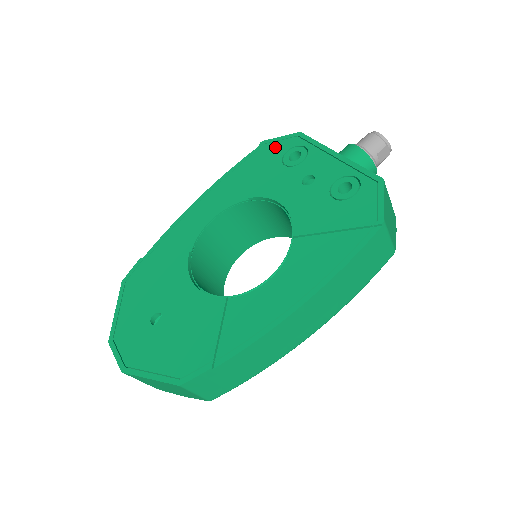
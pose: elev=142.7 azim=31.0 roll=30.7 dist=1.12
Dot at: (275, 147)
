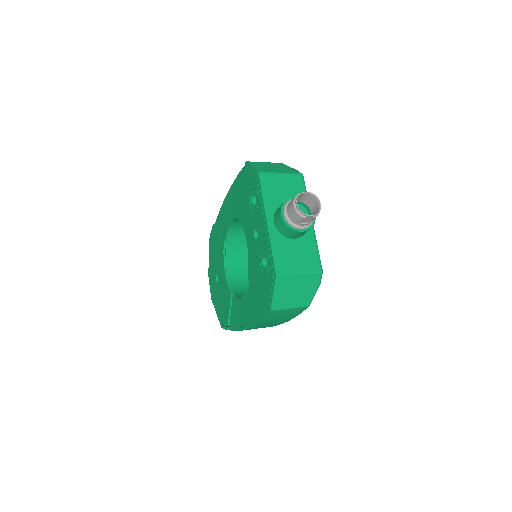
Dot at: (249, 177)
